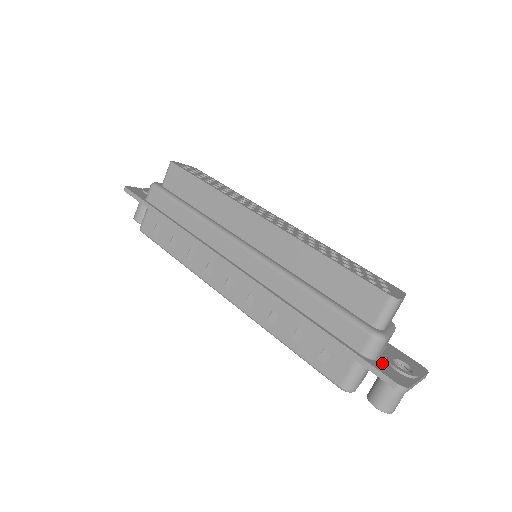
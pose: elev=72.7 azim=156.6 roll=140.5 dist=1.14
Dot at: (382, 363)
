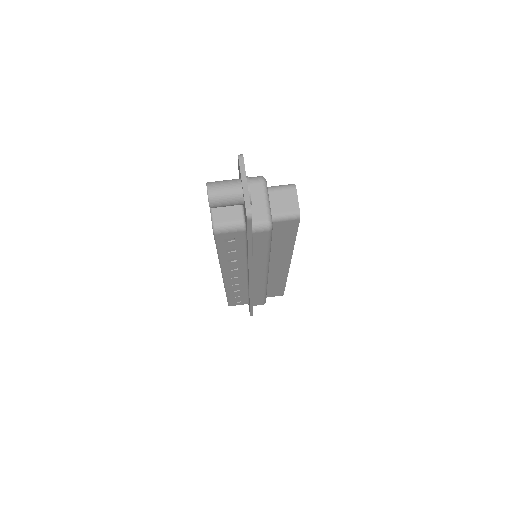
Dot at: occluded
